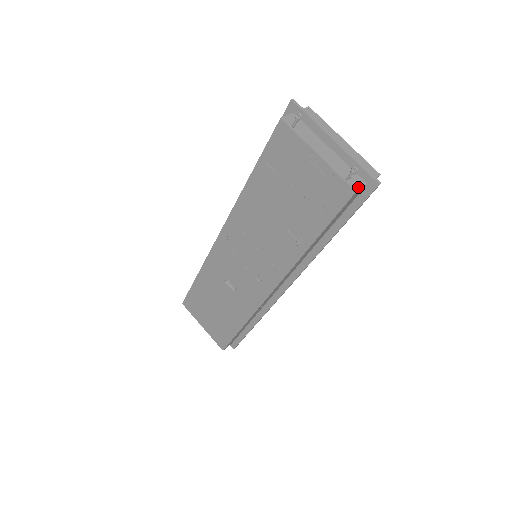
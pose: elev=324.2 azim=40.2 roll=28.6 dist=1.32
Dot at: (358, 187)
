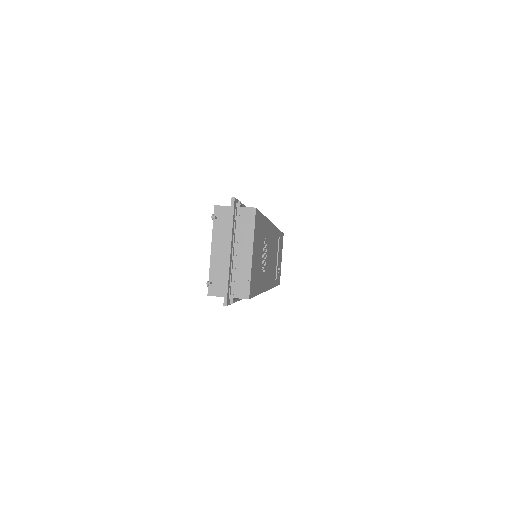
Dot at: (214, 294)
